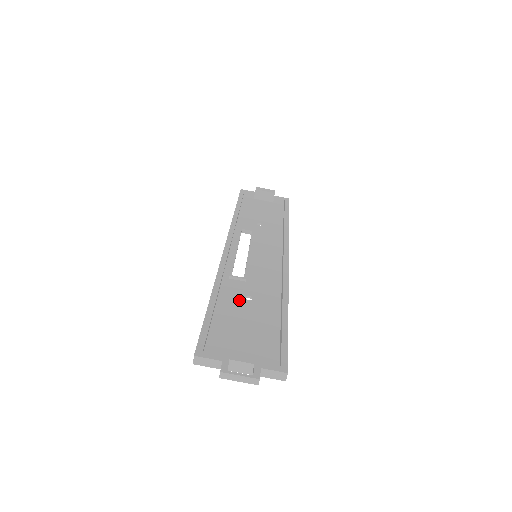
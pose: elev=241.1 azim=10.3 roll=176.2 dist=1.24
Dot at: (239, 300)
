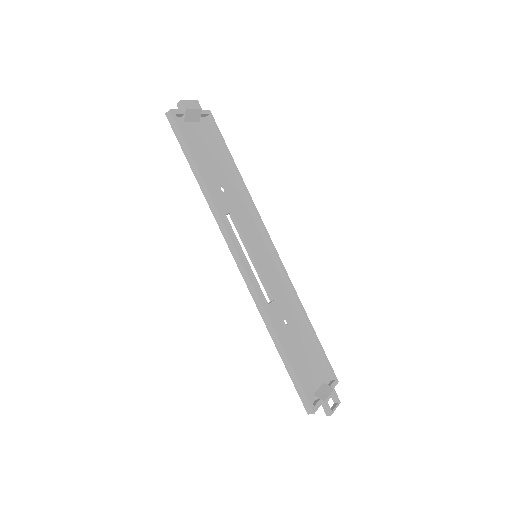
Dot at: (286, 330)
